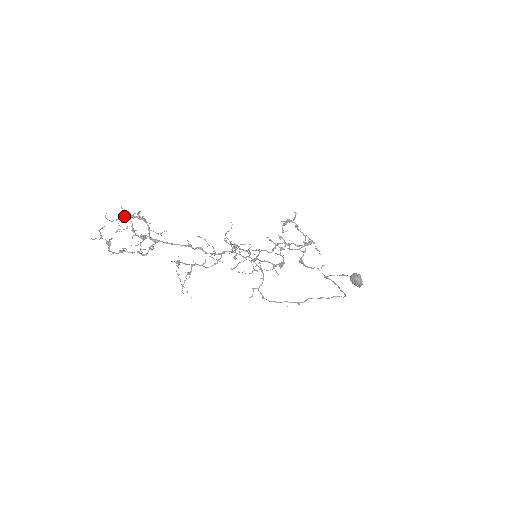
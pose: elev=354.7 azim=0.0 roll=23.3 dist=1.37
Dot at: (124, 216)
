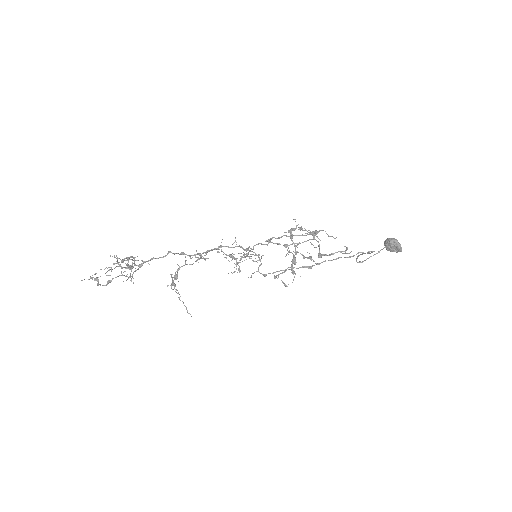
Dot at: (115, 263)
